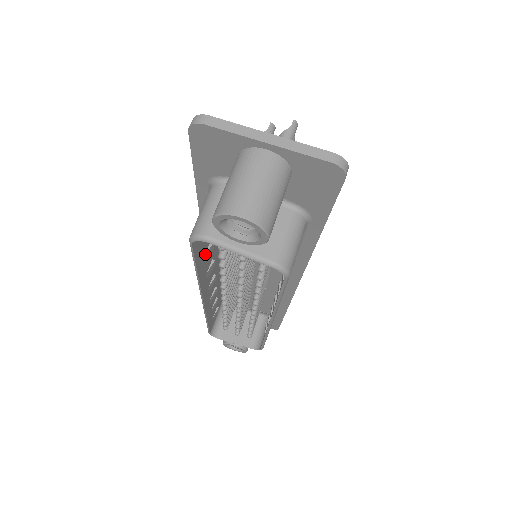
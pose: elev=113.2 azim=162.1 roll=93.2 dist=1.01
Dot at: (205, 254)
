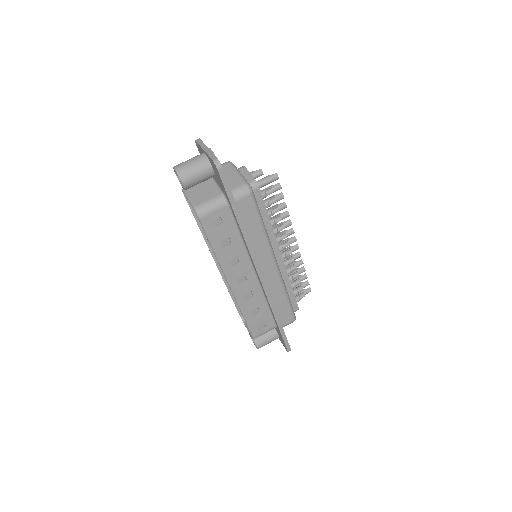
Dot at: occluded
